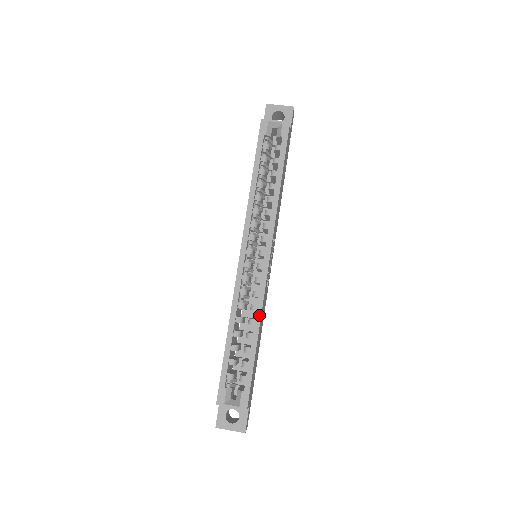
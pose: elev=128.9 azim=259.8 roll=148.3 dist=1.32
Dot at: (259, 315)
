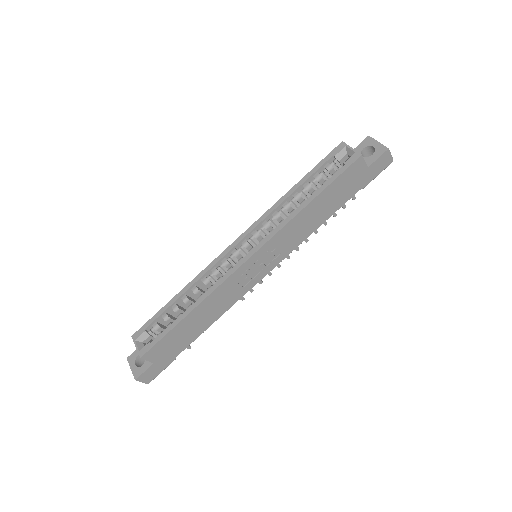
Dot at: (206, 295)
